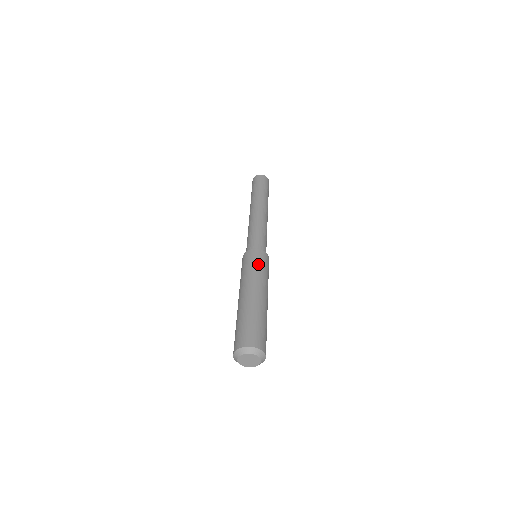
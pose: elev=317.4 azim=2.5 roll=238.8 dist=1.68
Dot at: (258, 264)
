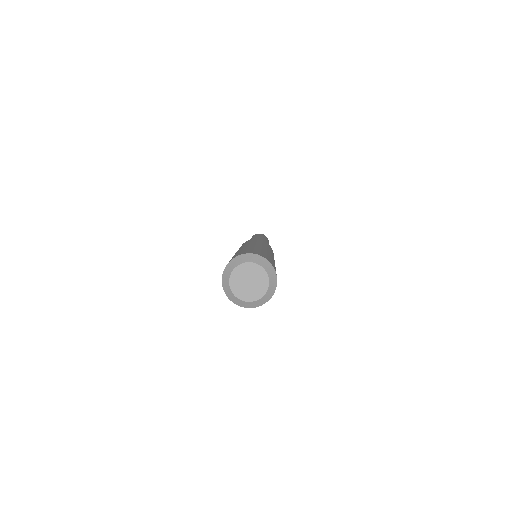
Dot at: (269, 246)
